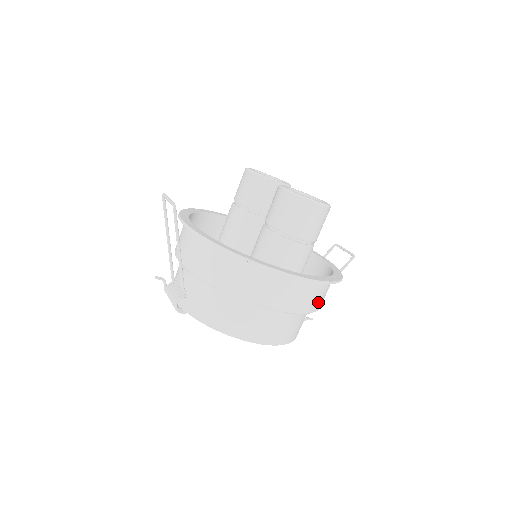
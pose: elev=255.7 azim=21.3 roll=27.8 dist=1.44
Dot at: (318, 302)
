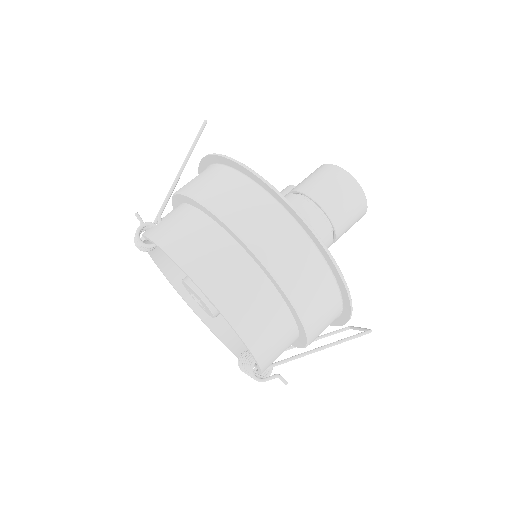
Dot at: (311, 304)
